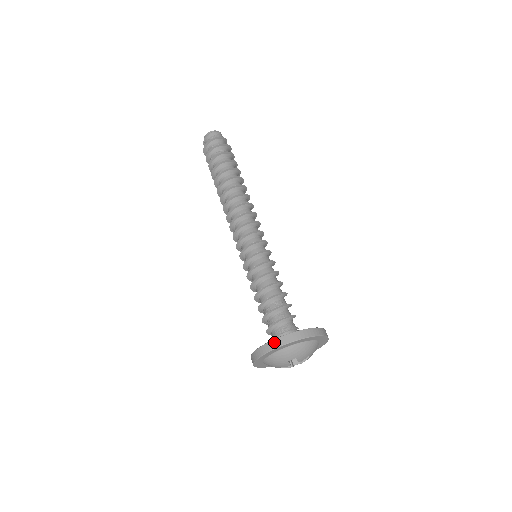
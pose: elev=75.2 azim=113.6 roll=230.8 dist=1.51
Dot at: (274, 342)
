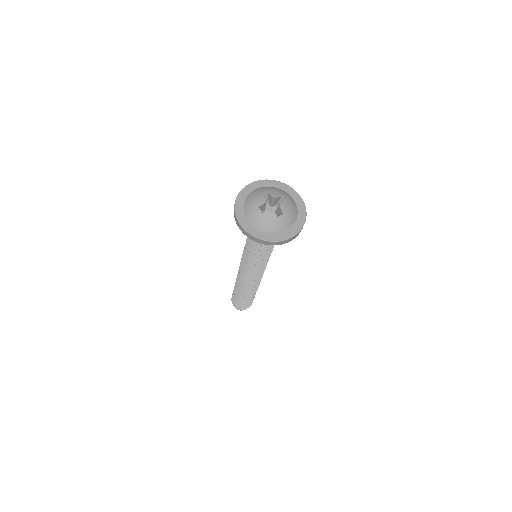
Dot at: occluded
